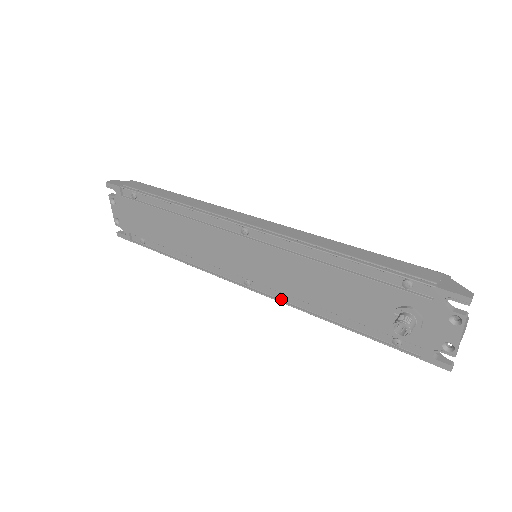
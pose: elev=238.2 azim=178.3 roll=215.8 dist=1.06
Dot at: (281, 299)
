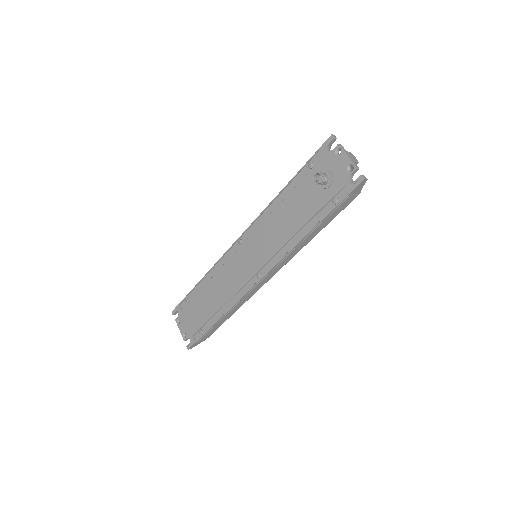
Dot at: (278, 261)
